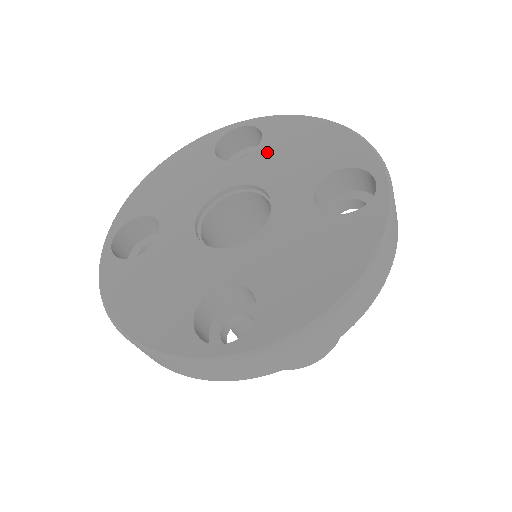
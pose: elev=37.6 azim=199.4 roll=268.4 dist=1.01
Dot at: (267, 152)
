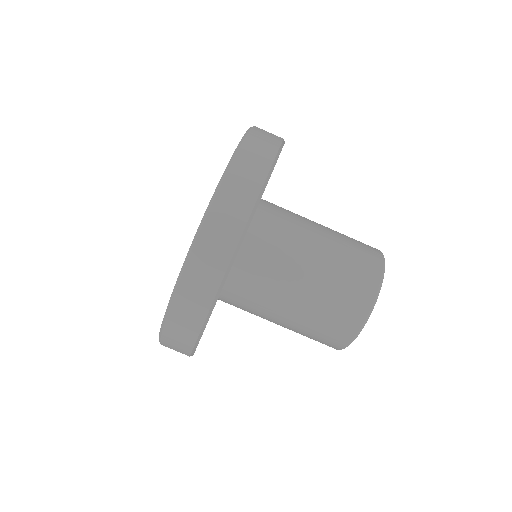
Dot at: occluded
